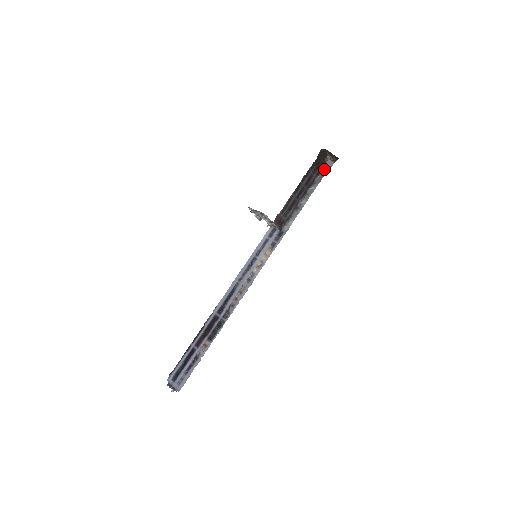
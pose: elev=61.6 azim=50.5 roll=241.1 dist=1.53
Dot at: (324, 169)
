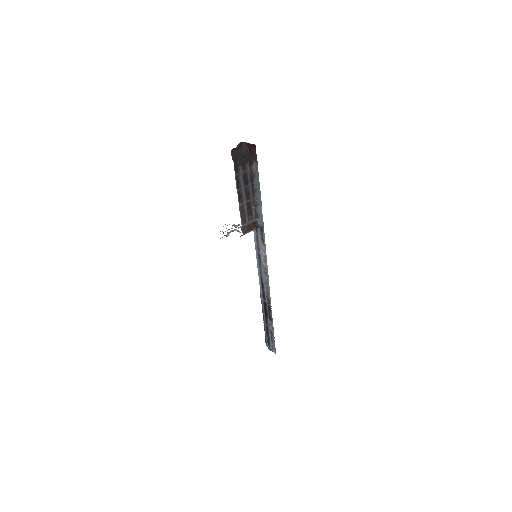
Dot at: (252, 156)
